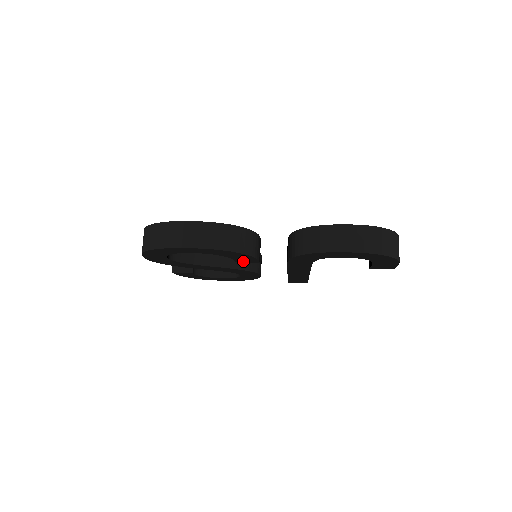
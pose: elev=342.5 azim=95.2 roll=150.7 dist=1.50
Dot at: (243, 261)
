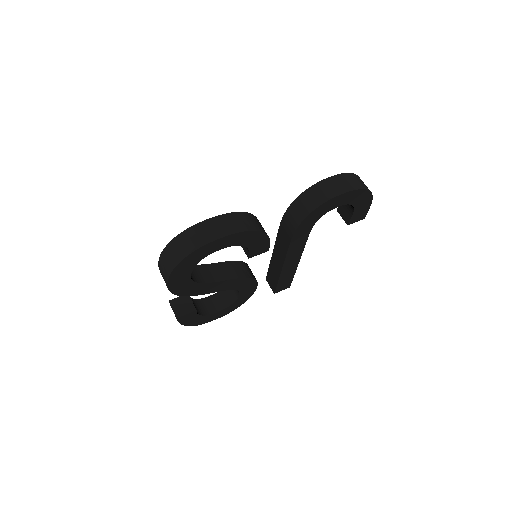
Dot at: (256, 253)
